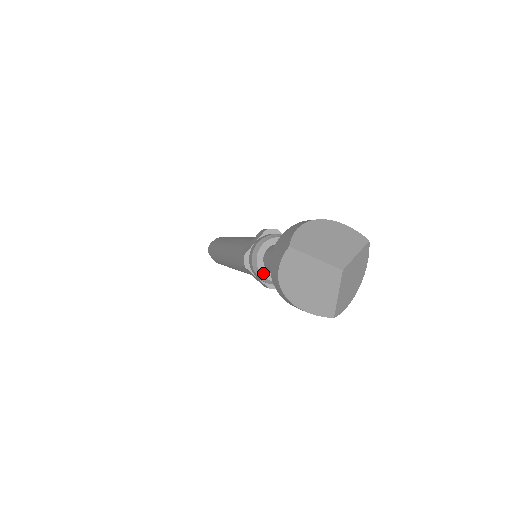
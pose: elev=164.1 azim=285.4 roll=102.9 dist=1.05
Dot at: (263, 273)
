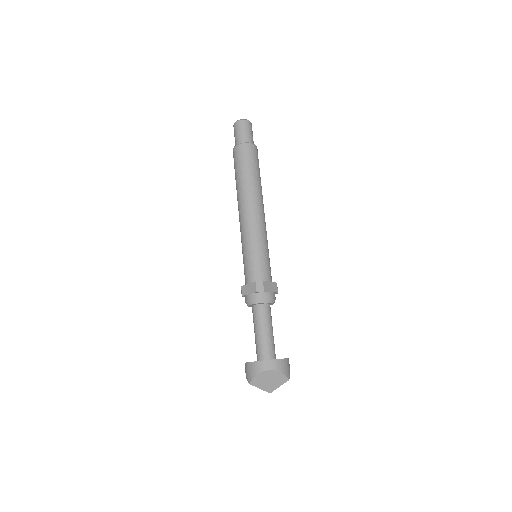
Dot at: occluded
